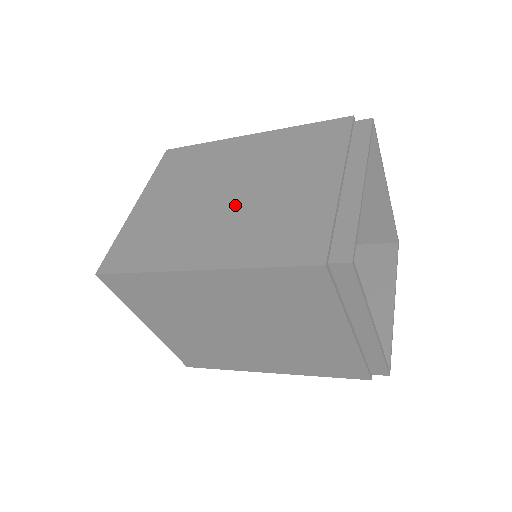
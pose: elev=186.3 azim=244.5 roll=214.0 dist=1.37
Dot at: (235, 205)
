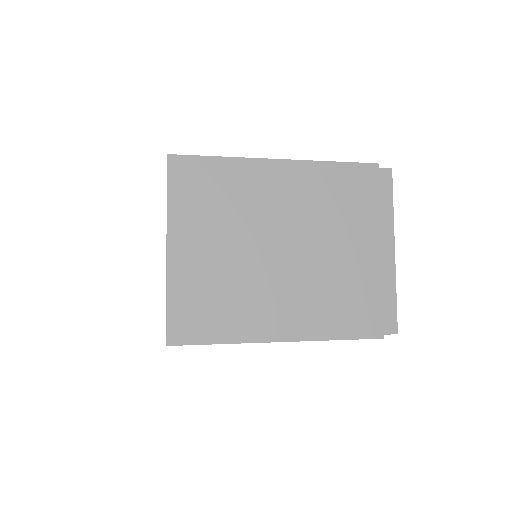
Dot at: occluded
